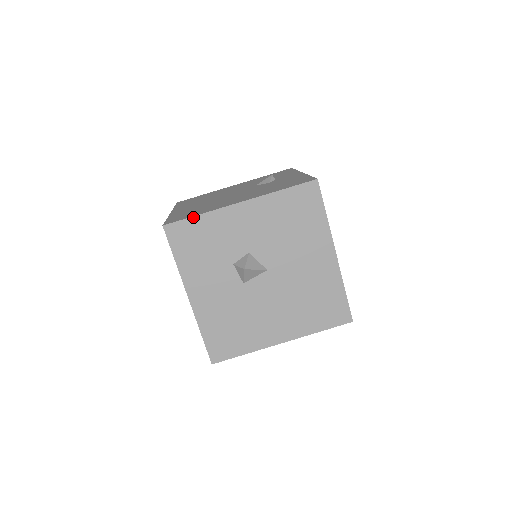
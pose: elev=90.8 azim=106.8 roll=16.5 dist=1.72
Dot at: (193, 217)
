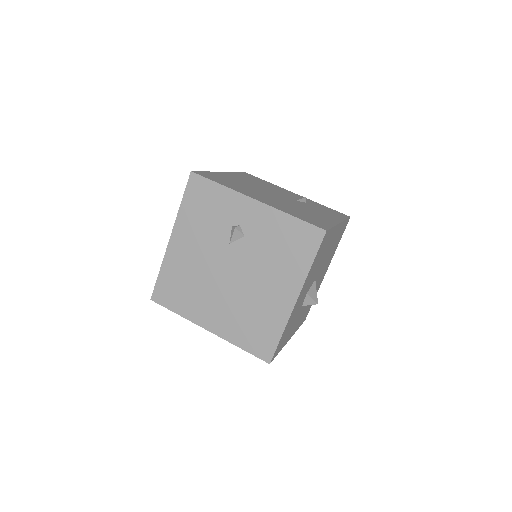
Dot at: (280, 340)
